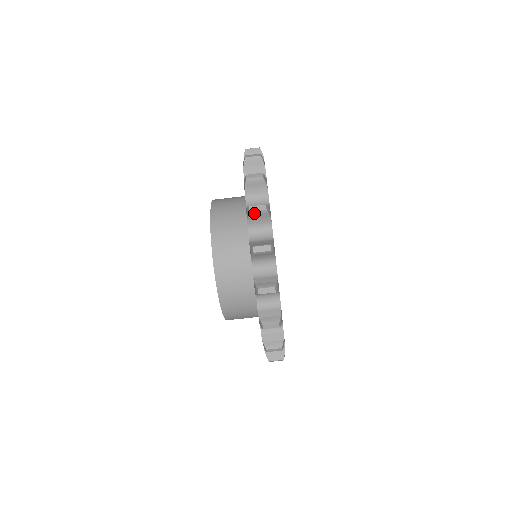
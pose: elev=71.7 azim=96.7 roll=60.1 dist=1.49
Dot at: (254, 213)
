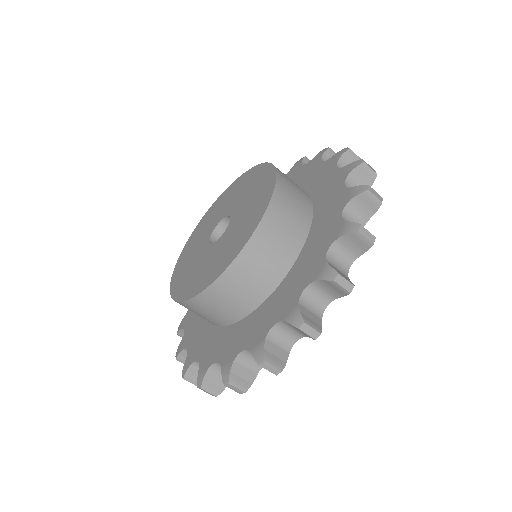
Dot at: (228, 385)
